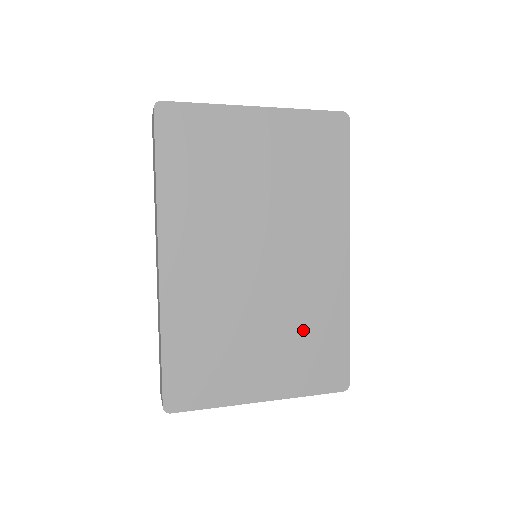
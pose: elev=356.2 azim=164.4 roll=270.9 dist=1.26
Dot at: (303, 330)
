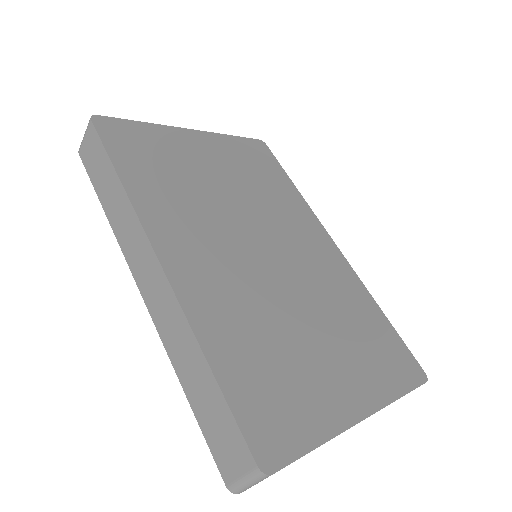
Dot at: (347, 320)
